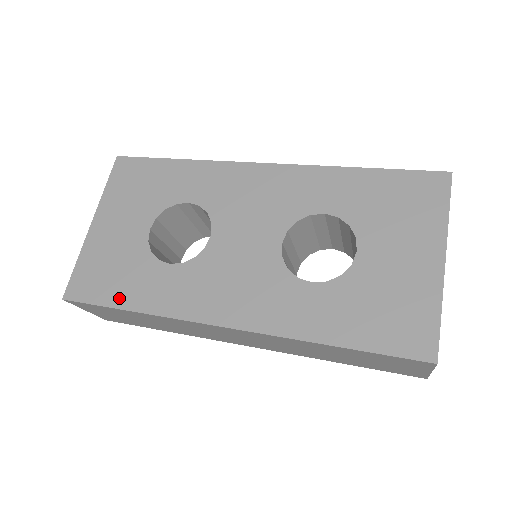
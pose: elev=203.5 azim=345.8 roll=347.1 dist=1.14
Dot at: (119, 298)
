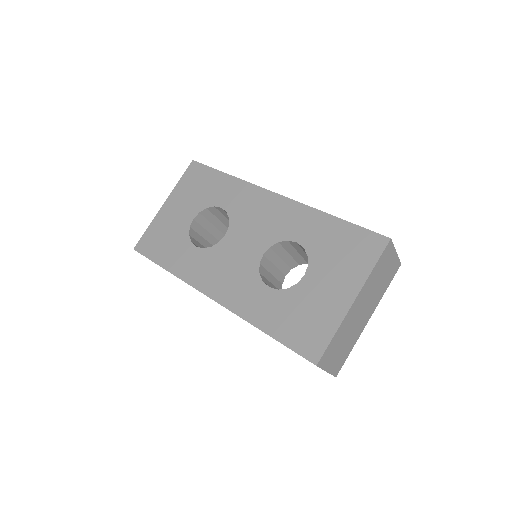
Dot at: (162, 259)
